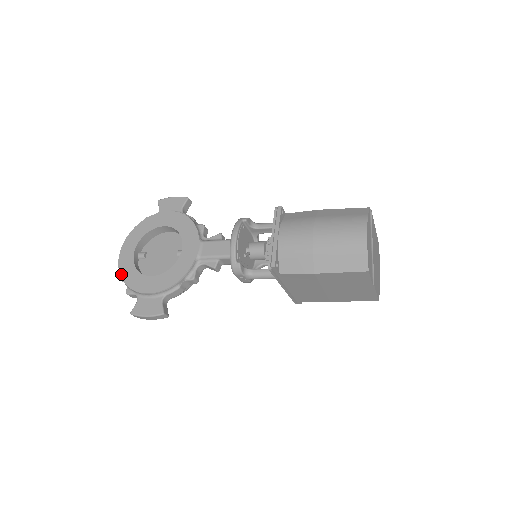
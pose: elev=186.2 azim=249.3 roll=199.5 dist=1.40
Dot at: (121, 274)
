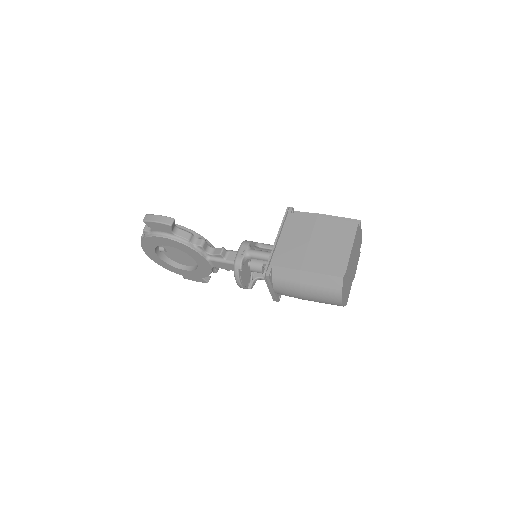
Dot at: occluded
